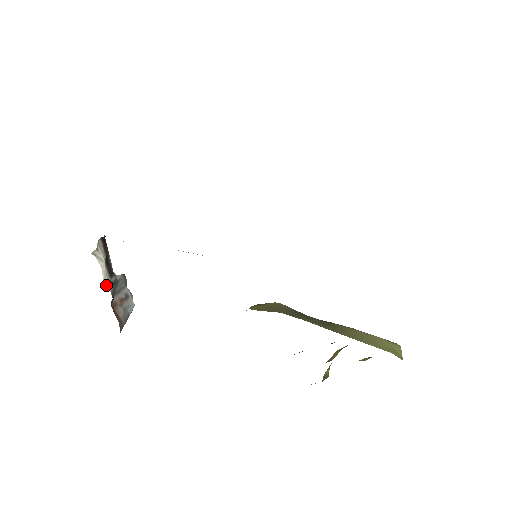
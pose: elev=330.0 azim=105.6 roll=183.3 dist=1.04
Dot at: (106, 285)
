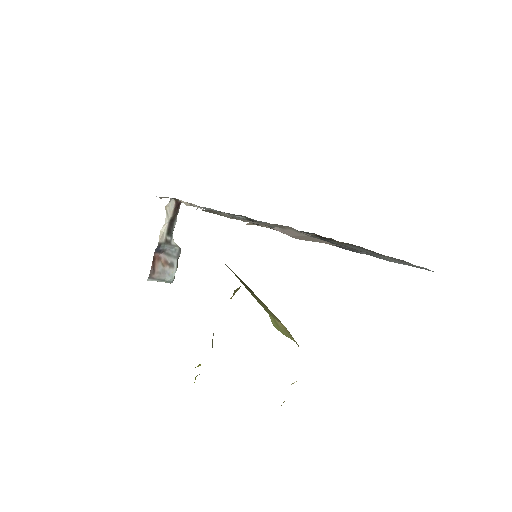
Dot at: (160, 234)
